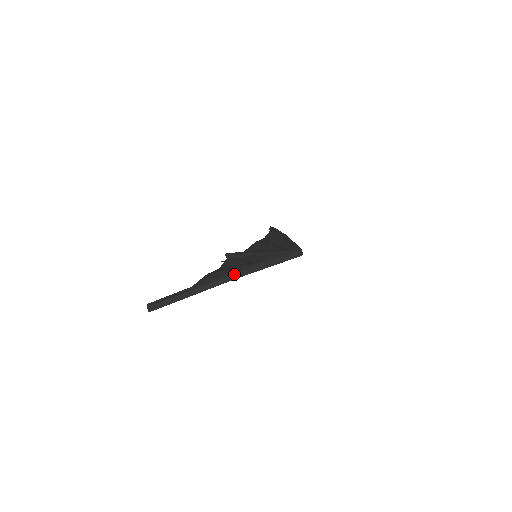
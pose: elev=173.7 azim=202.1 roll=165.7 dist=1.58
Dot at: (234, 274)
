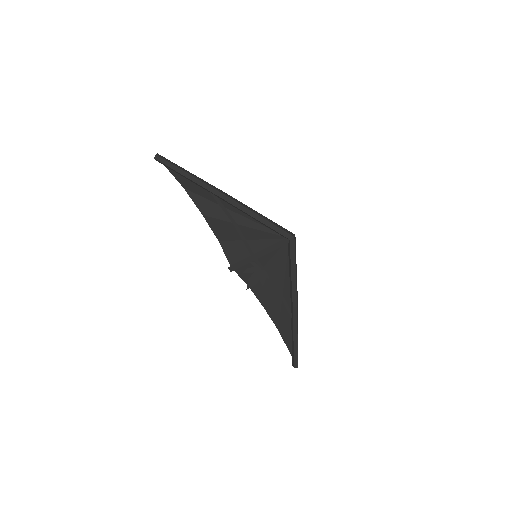
Dot at: (297, 309)
